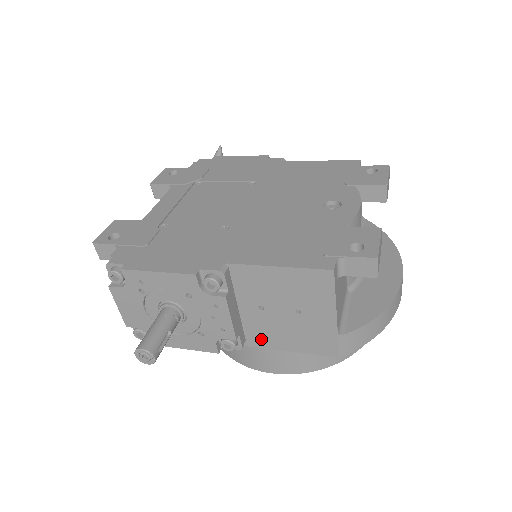
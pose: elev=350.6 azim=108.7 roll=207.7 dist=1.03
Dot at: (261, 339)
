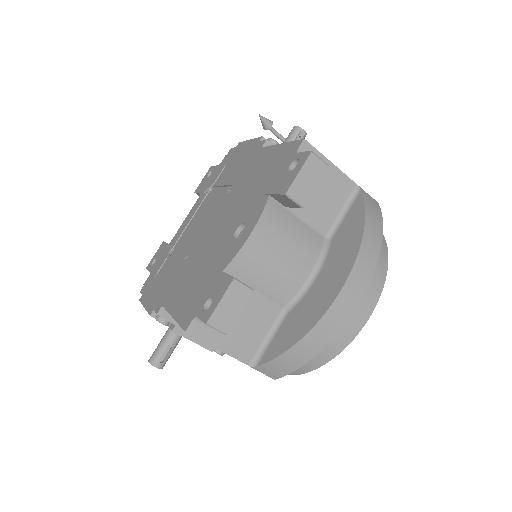
Dot at: occluded
